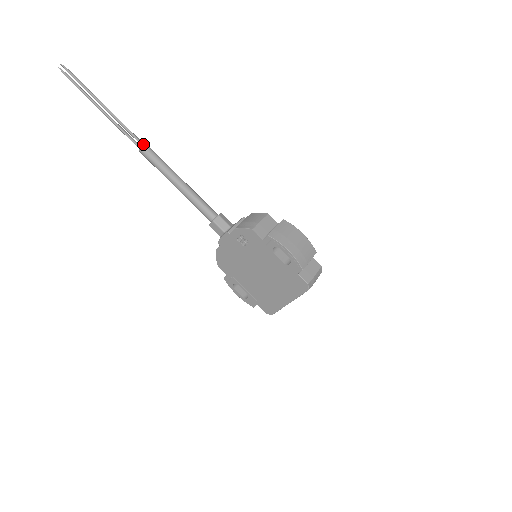
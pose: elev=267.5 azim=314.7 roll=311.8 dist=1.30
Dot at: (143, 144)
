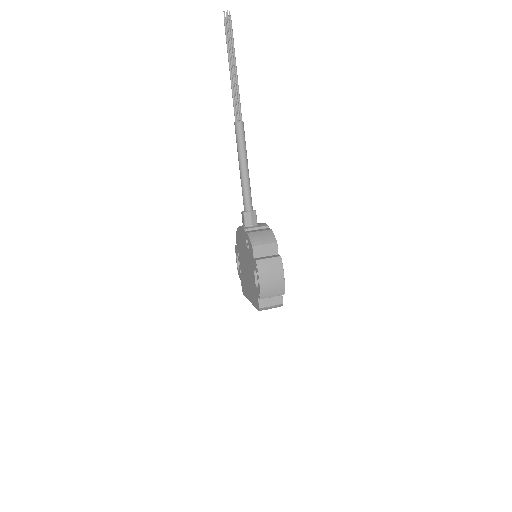
Dot at: (239, 120)
